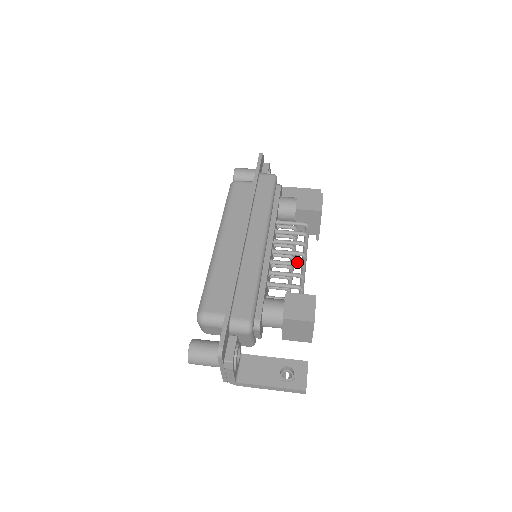
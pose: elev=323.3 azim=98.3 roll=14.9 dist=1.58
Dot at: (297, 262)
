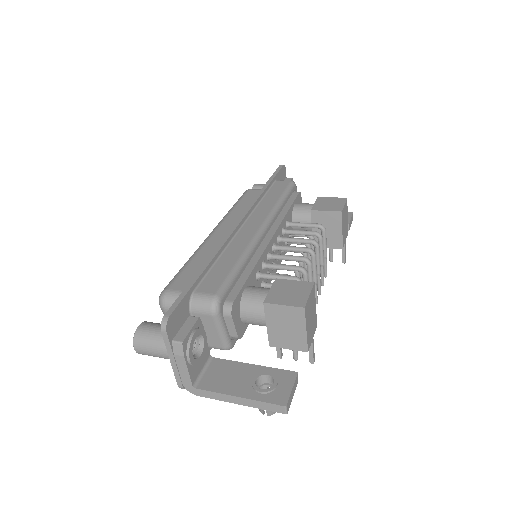
Dot at: (300, 256)
